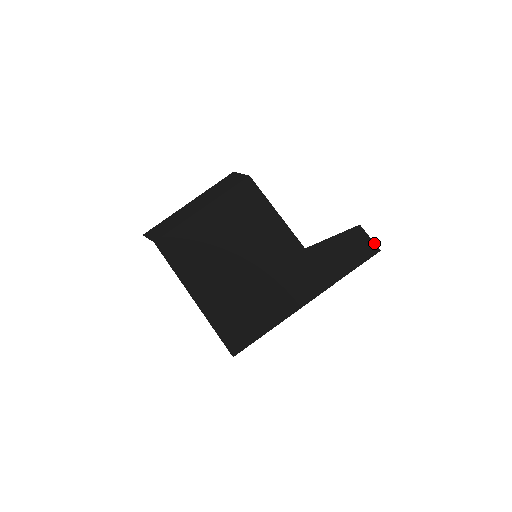
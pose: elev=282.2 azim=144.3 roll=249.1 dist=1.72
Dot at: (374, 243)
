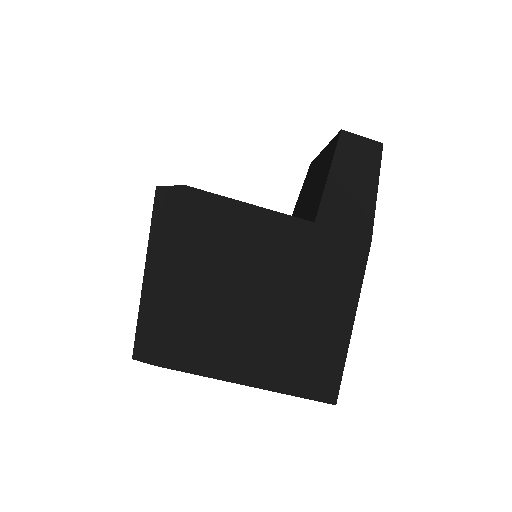
Dot at: (371, 140)
